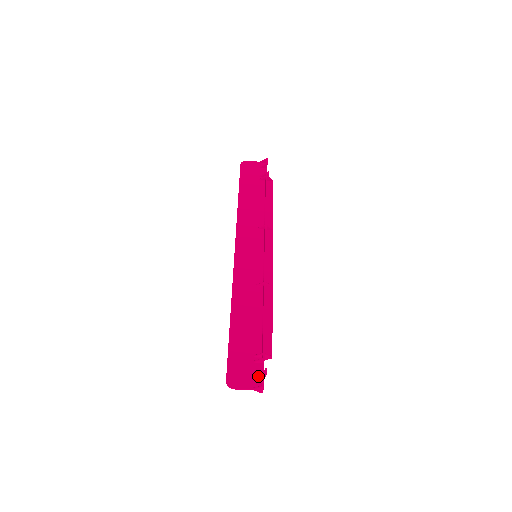
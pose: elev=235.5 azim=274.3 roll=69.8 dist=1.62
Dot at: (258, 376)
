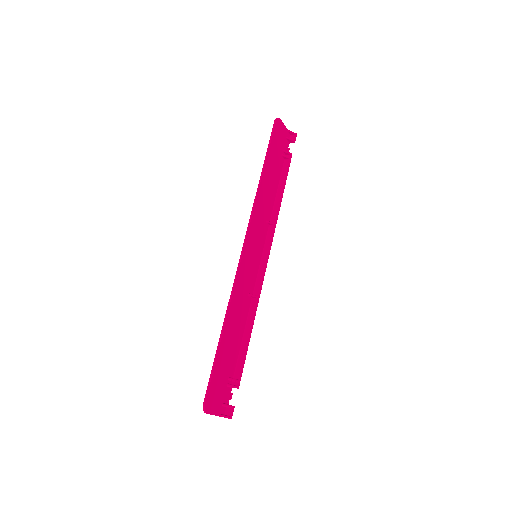
Dot at: (226, 402)
